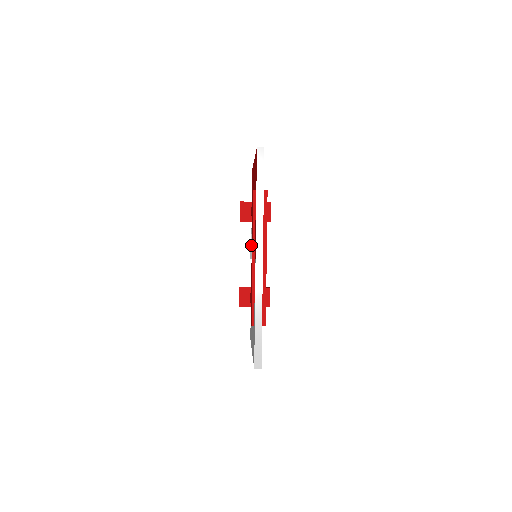
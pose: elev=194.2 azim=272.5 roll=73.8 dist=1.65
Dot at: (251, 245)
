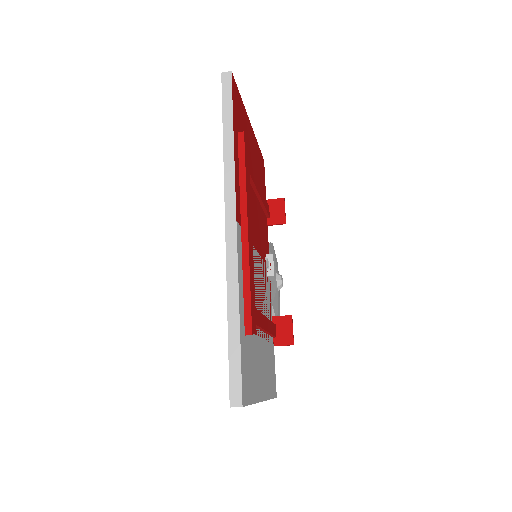
Dot at: occluded
